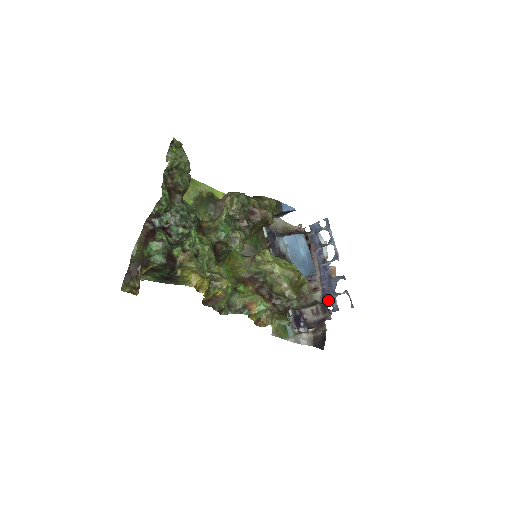
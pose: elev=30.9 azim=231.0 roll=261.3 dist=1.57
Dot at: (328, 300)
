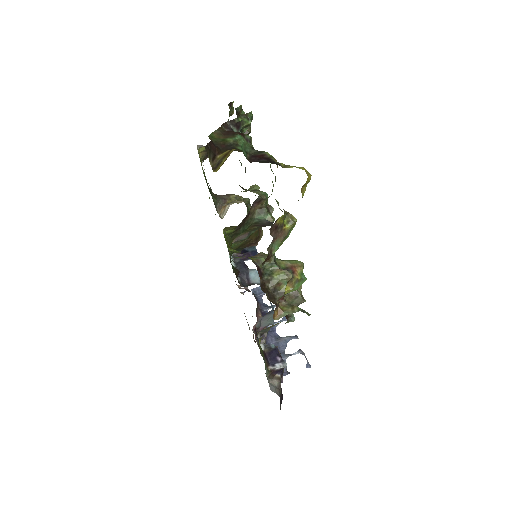
Dot at: occluded
